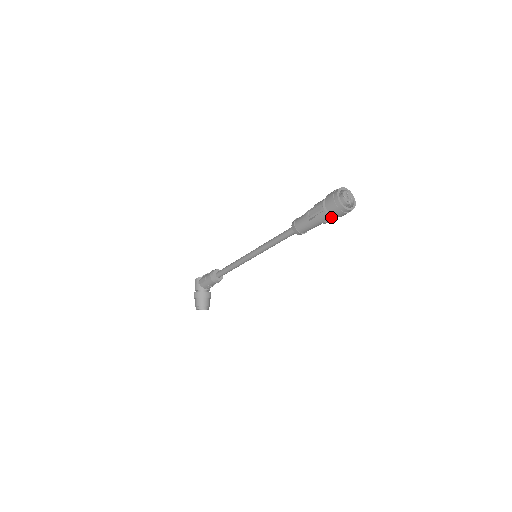
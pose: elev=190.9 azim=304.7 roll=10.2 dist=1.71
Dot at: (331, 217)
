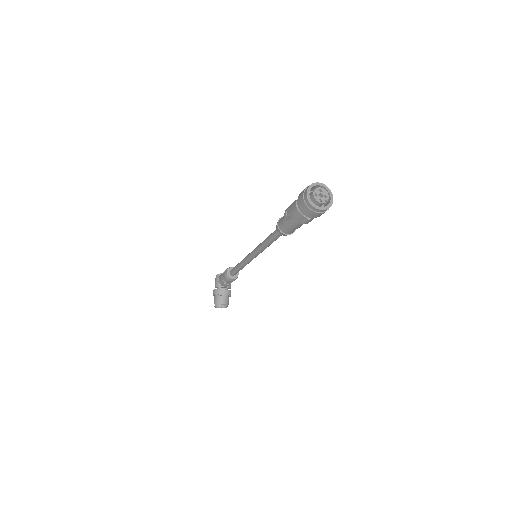
Dot at: (306, 217)
